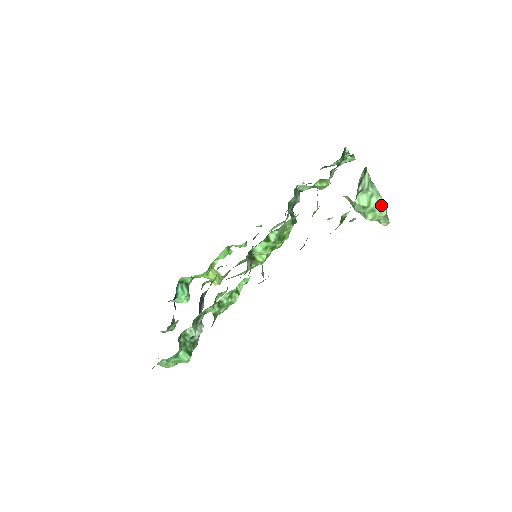
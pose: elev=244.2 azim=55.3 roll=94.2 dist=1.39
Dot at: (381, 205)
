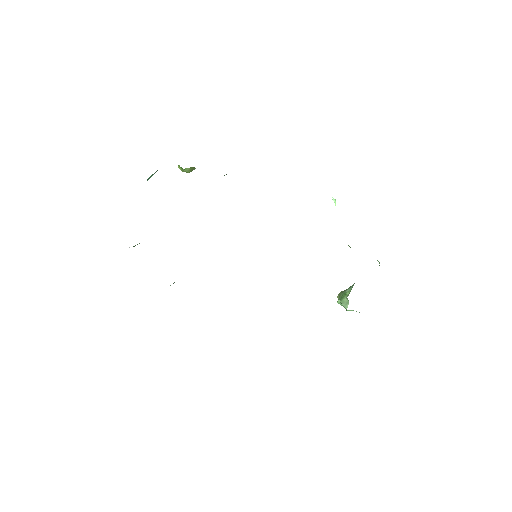
Dot at: occluded
